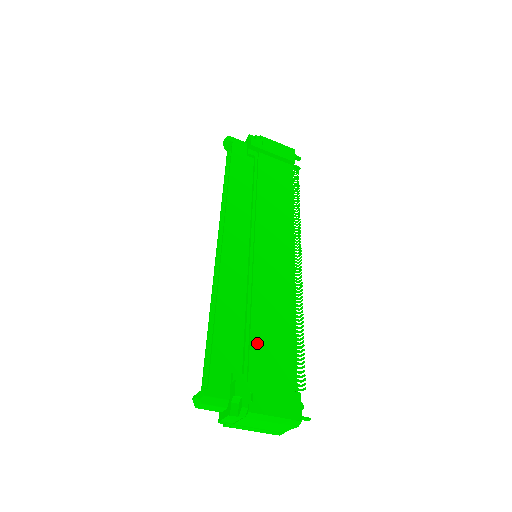
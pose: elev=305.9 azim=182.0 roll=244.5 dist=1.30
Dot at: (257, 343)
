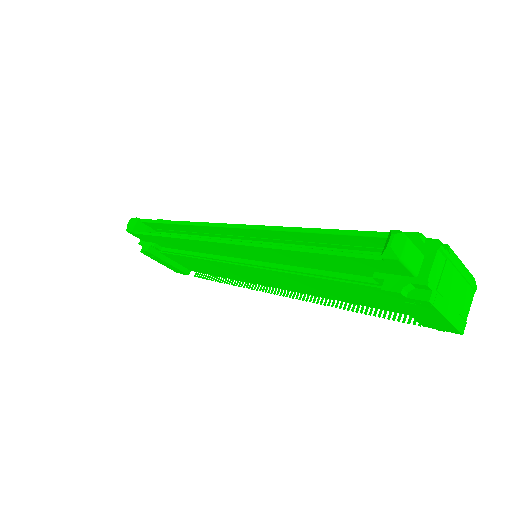
Dot at: occluded
